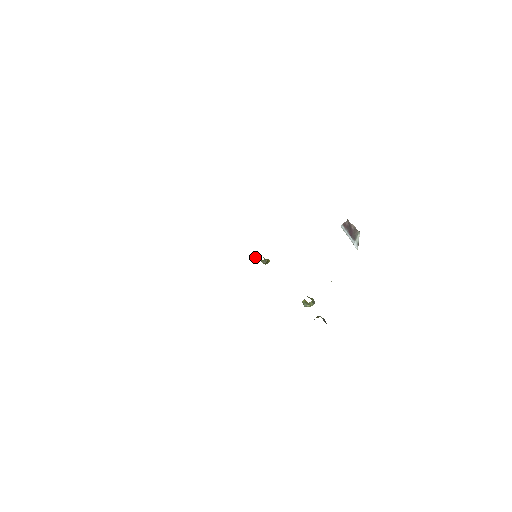
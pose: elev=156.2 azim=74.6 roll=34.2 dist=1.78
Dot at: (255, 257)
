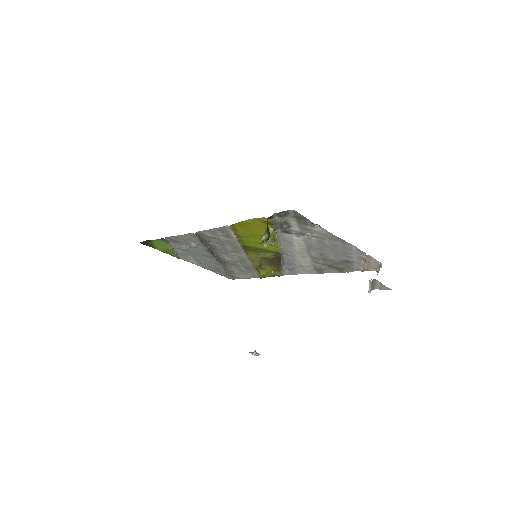
Dot at: (257, 355)
